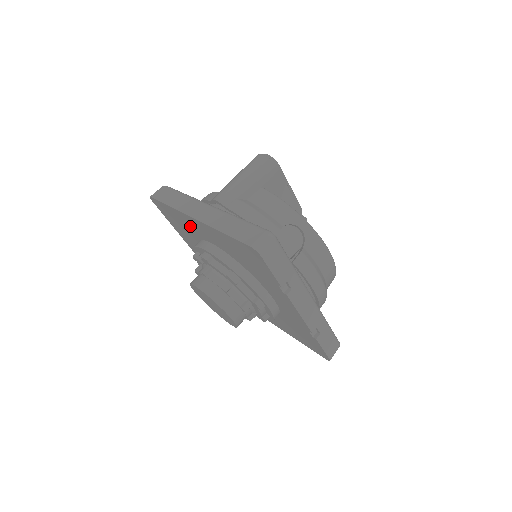
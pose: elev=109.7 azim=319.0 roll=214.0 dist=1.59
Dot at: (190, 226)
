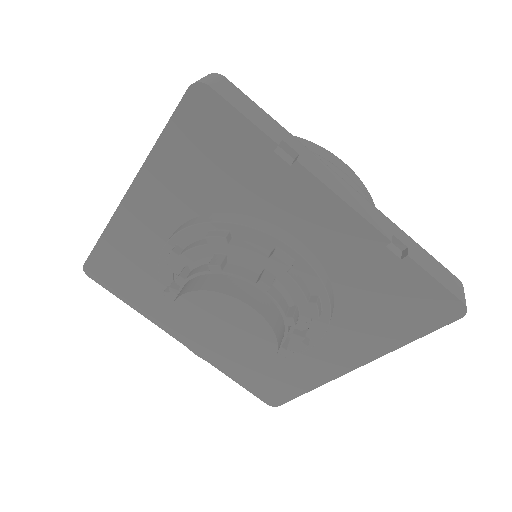
Dot at: (138, 243)
